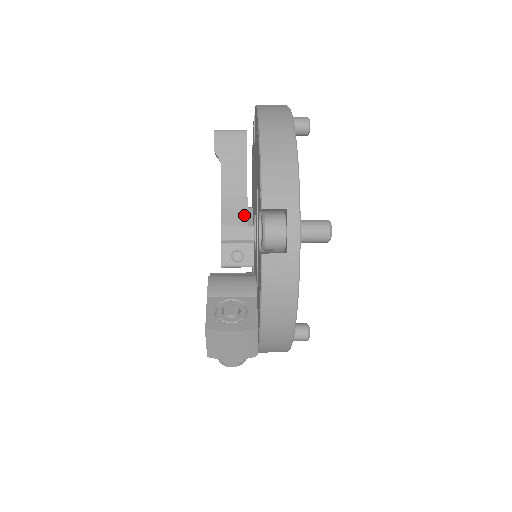
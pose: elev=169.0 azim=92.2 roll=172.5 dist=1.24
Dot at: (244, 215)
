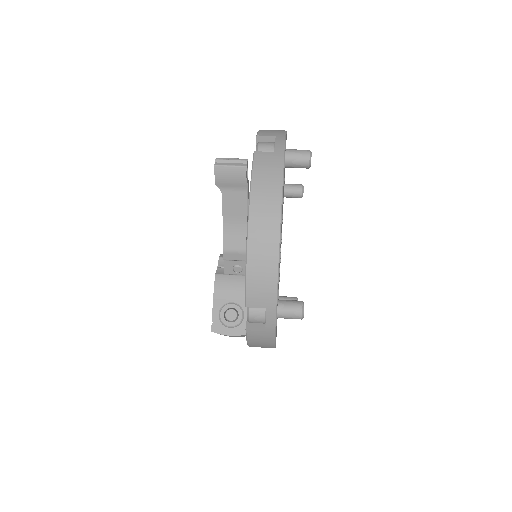
Dot at: (243, 241)
